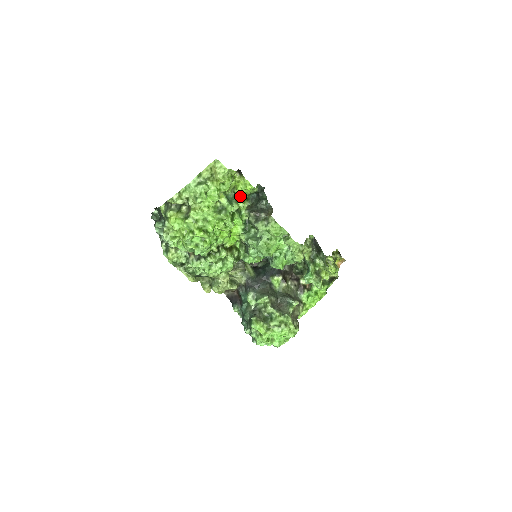
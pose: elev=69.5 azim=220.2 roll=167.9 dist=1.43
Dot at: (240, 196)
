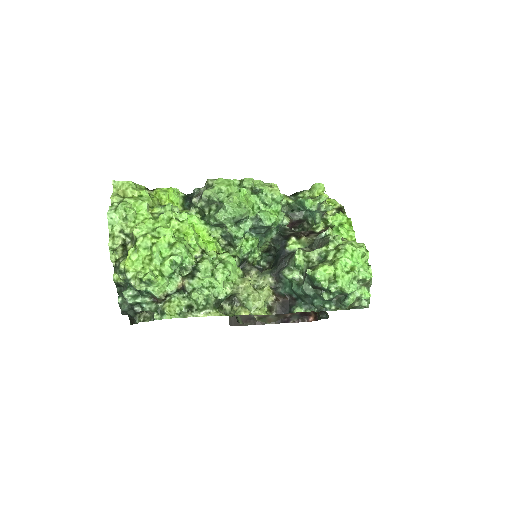
Dot at: occluded
